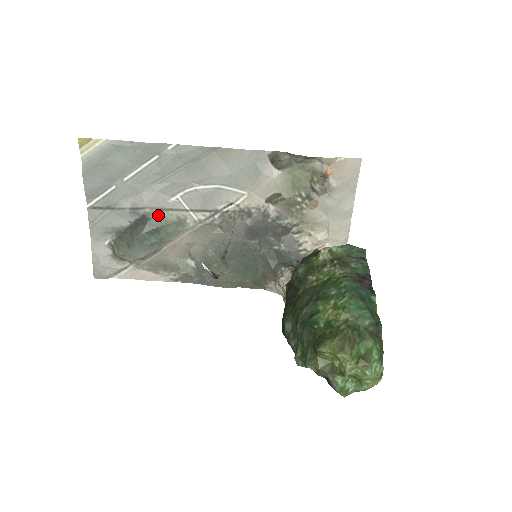
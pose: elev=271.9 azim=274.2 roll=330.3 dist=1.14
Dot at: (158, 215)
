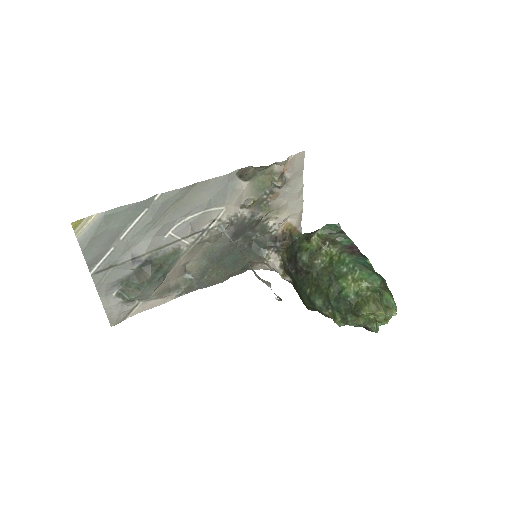
Dot at: (158, 254)
